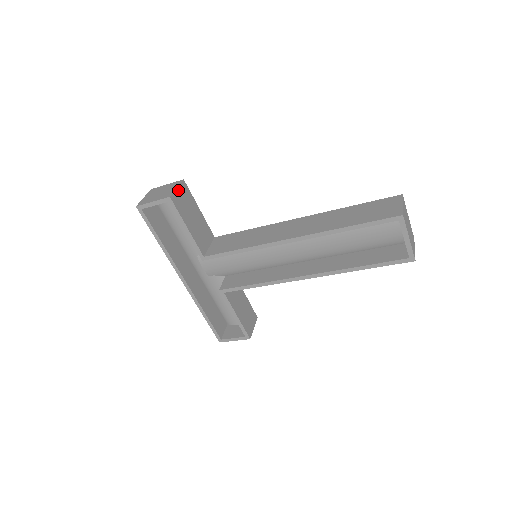
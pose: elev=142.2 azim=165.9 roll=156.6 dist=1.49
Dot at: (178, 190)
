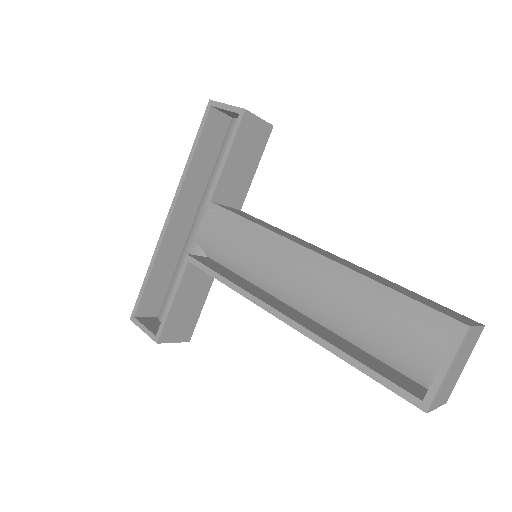
Dot at: (259, 121)
